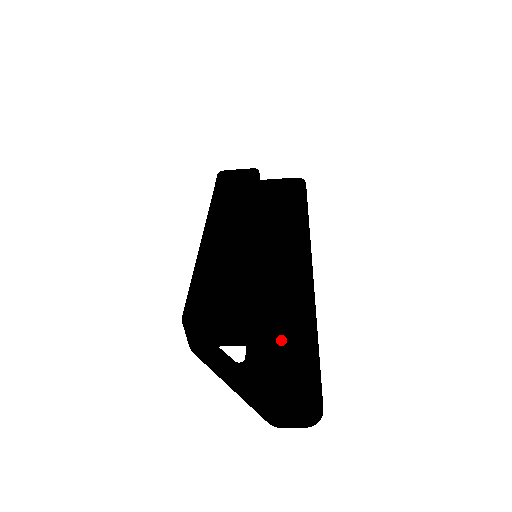
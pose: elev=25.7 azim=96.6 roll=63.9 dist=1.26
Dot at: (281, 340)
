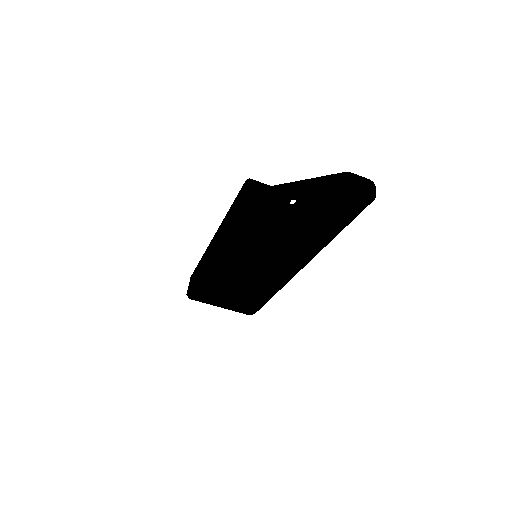
Dot at: occluded
